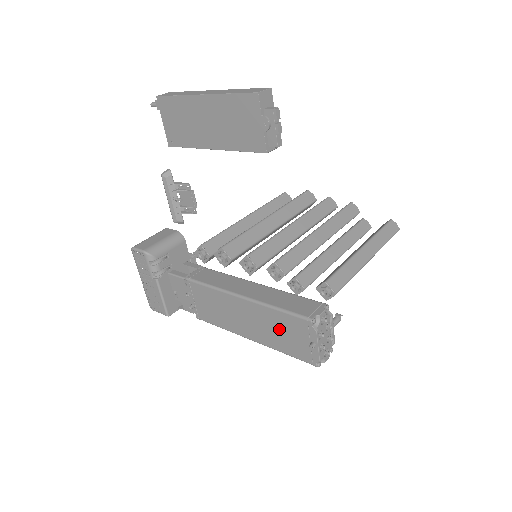
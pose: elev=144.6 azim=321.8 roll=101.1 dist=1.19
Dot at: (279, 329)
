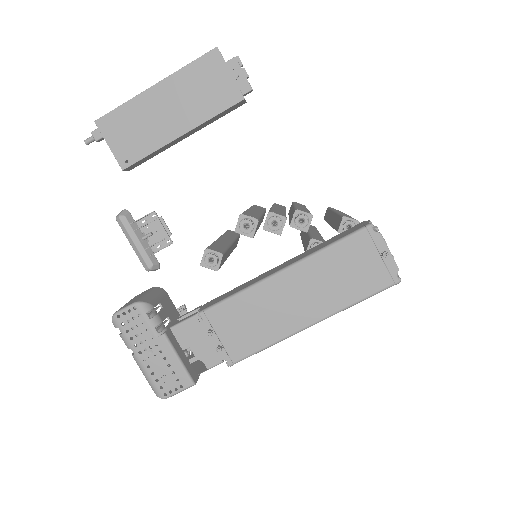
Dot at: (340, 272)
